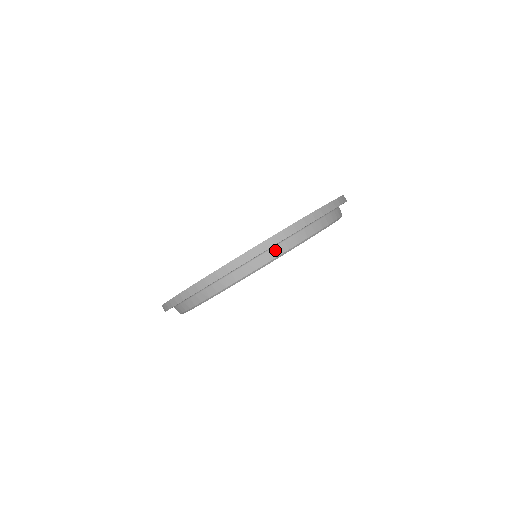
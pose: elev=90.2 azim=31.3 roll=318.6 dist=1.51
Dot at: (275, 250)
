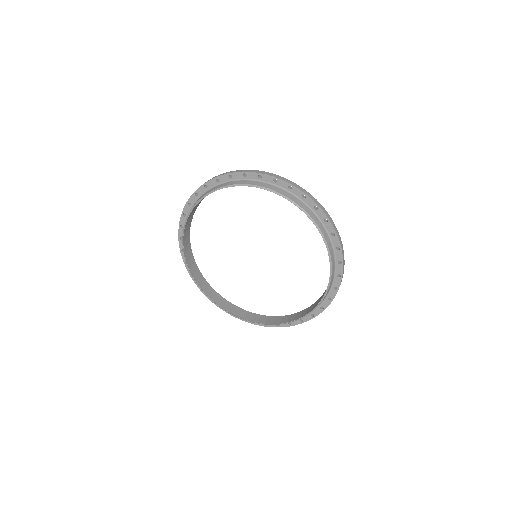
Dot at: (270, 186)
